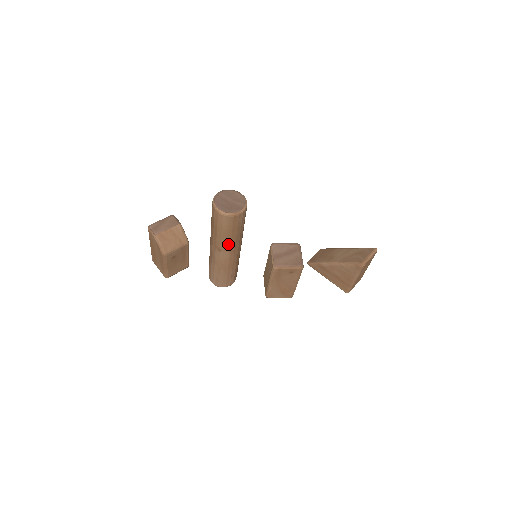
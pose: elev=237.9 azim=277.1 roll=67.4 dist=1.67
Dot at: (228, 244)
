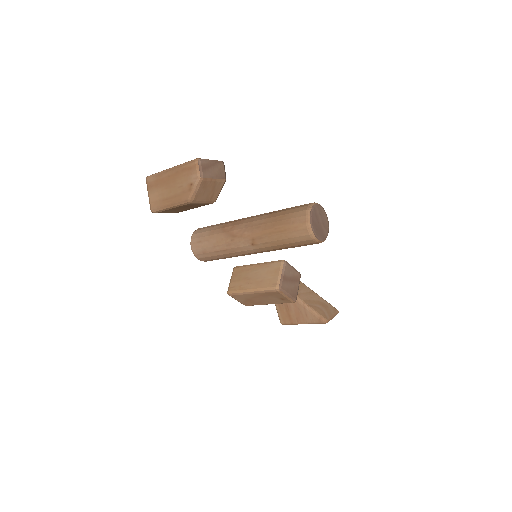
Dot at: (270, 248)
